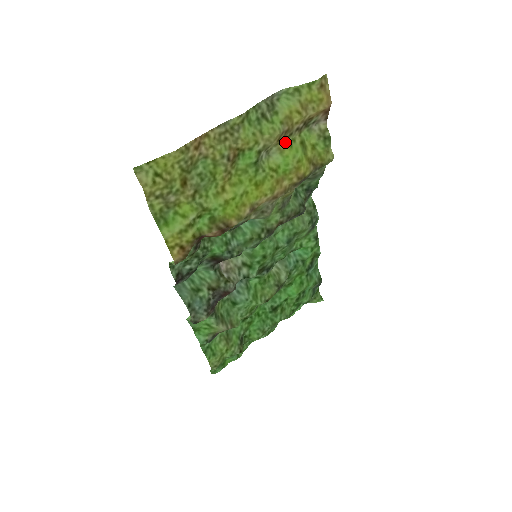
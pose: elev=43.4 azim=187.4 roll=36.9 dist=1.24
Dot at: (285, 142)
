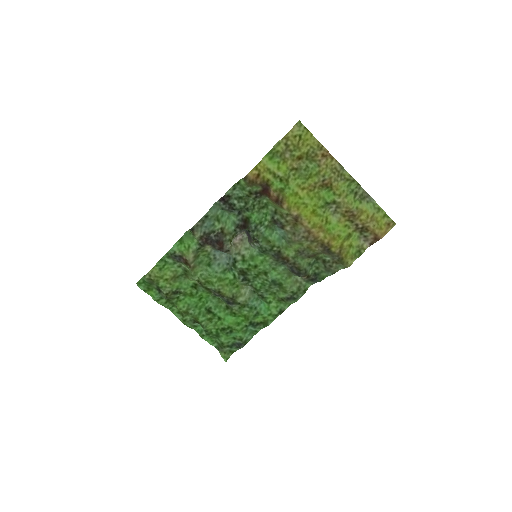
Dot at: (346, 221)
